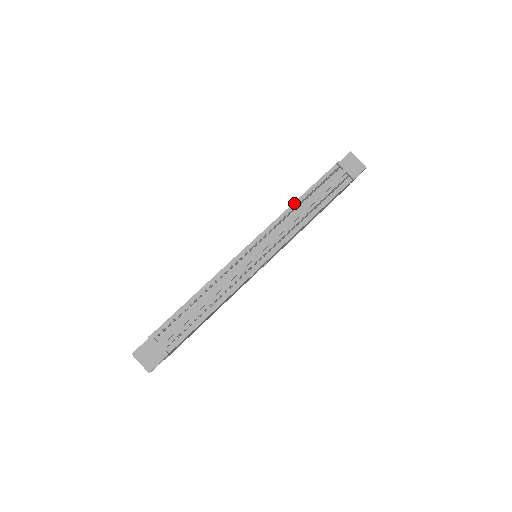
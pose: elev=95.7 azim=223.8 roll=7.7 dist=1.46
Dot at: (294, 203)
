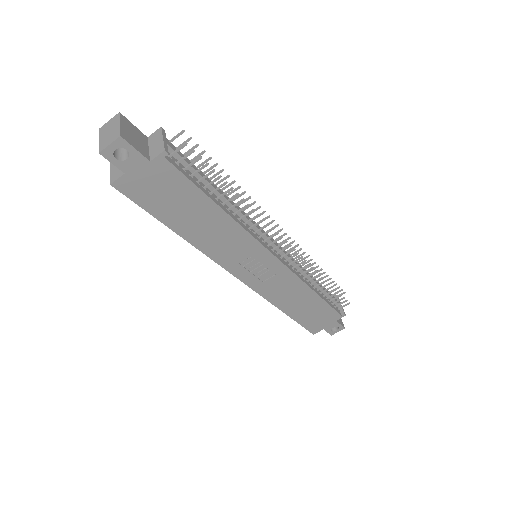
Dot at: occluded
